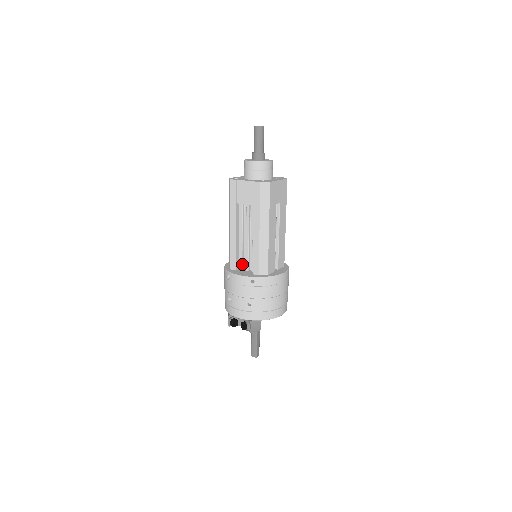
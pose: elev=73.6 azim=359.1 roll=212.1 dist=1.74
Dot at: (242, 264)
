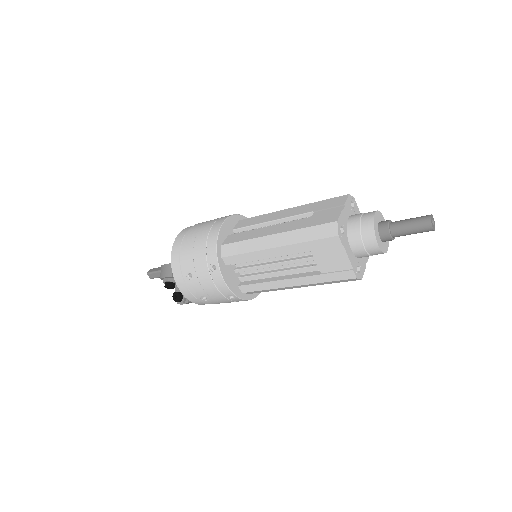
Dot at: (238, 263)
